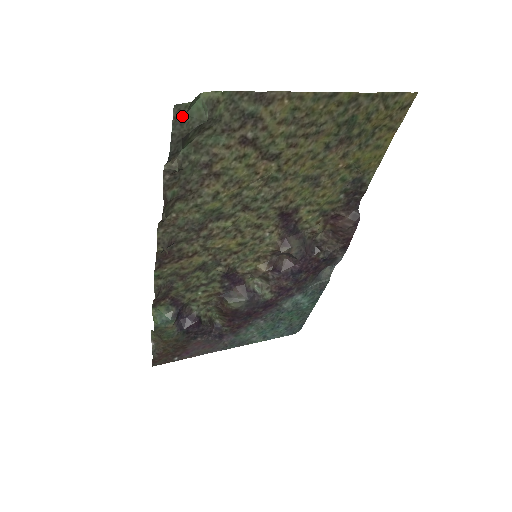
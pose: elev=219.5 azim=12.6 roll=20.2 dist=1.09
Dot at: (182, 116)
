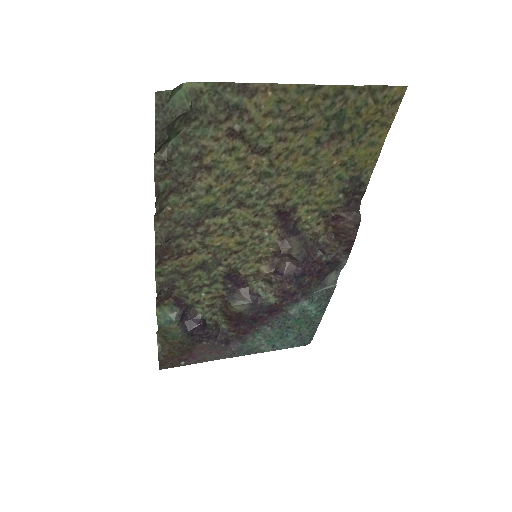
Dot at: (164, 104)
